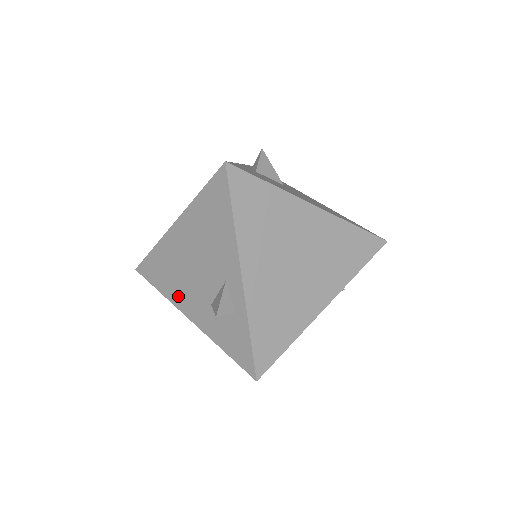
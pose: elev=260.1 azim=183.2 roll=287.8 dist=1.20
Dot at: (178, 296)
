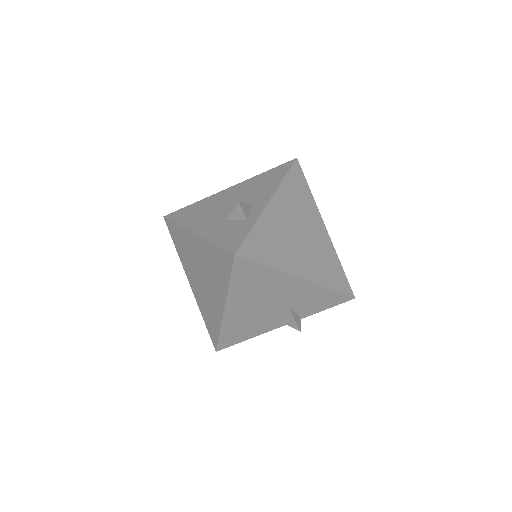
Dot at: (195, 222)
